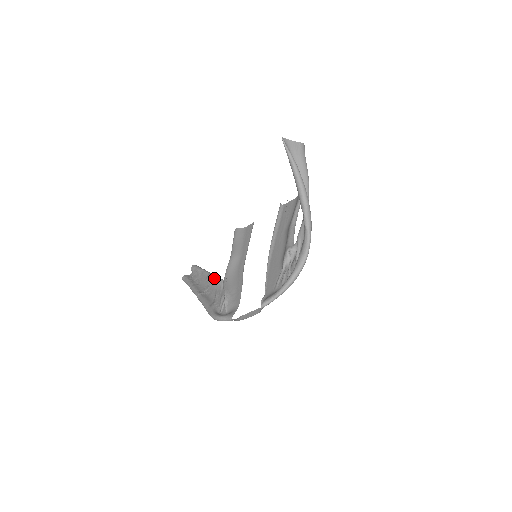
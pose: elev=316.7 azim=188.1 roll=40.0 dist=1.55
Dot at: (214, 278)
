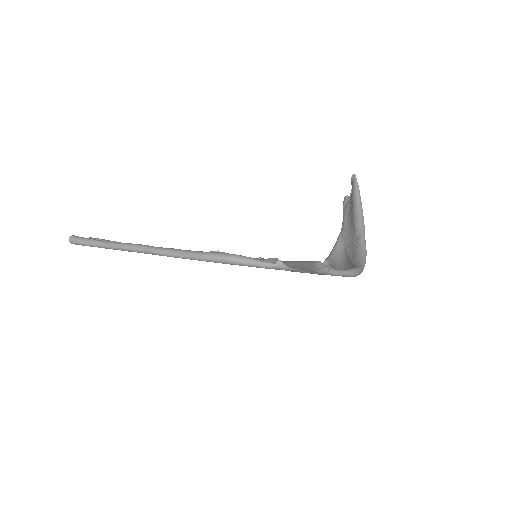
Dot at: occluded
